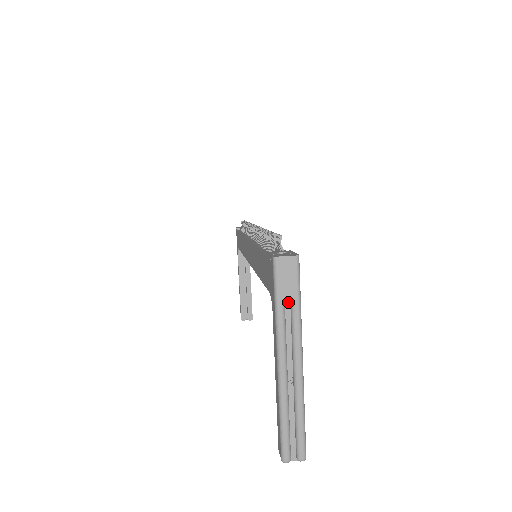
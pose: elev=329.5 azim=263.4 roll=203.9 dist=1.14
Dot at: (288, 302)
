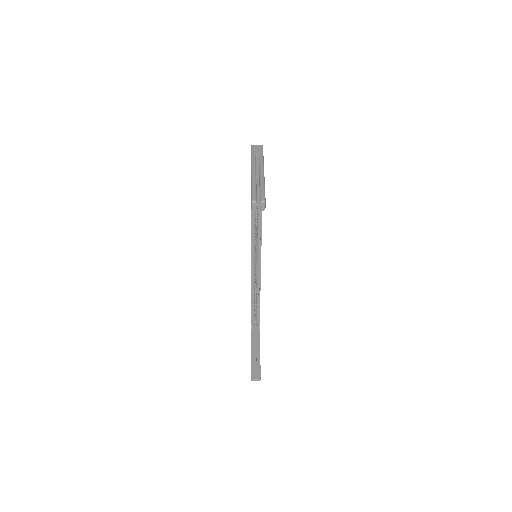
Dot at: (258, 158)
